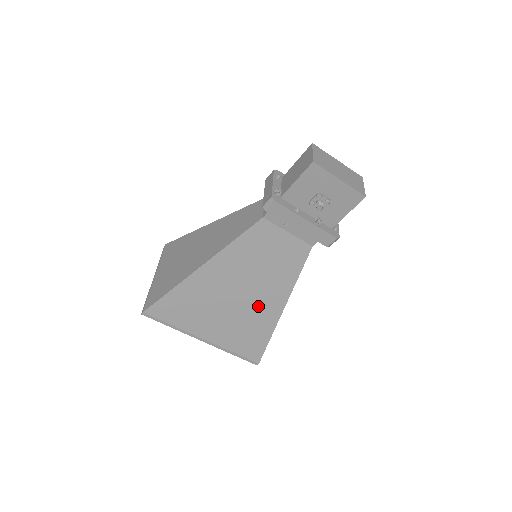
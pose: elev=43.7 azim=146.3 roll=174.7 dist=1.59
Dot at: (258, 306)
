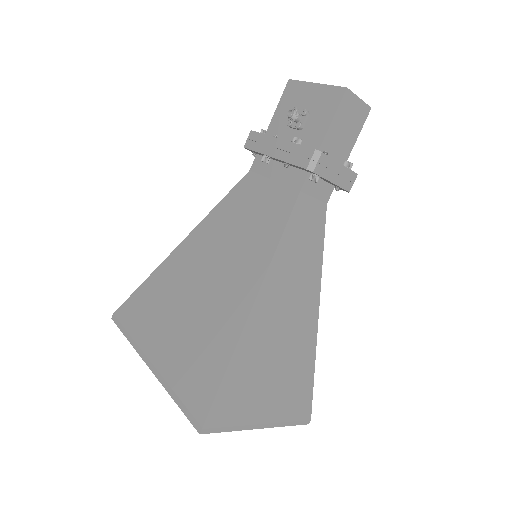
Dot at: (224, 297)
